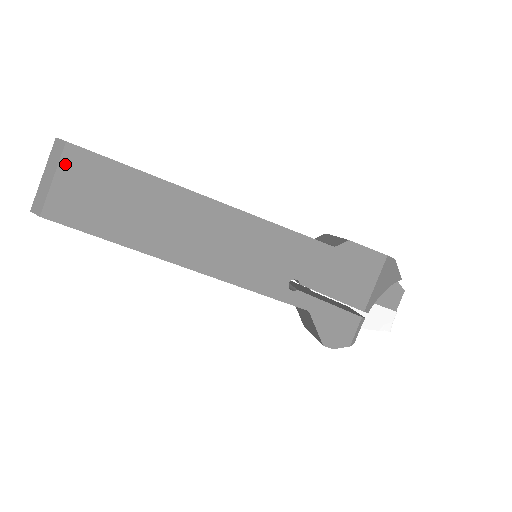
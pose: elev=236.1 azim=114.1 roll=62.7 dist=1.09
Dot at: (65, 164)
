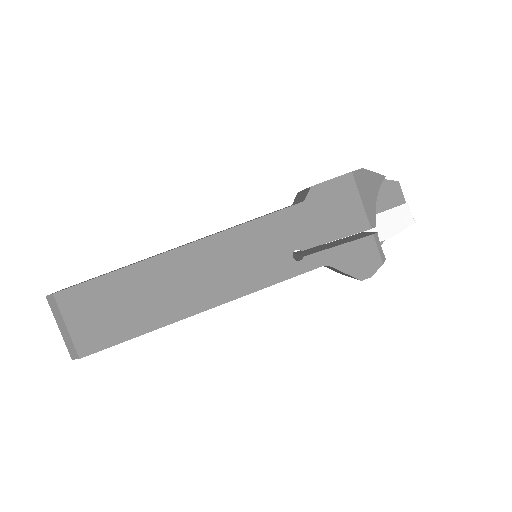
Dot at: (65, 309)
